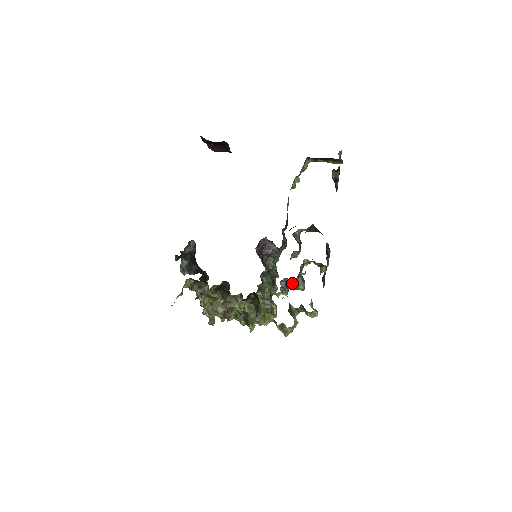
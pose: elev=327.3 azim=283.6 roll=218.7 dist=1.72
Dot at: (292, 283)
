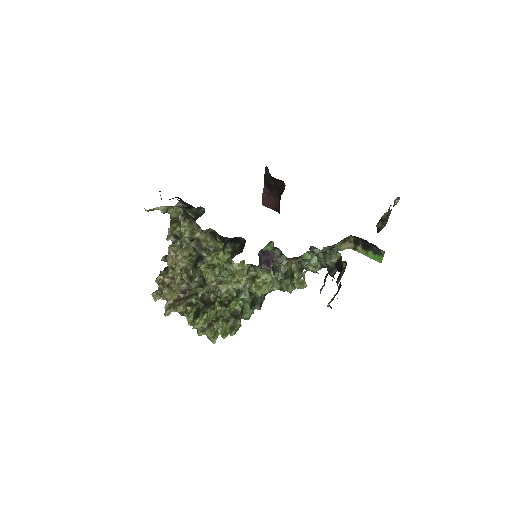
Dot at: (286, 271)
